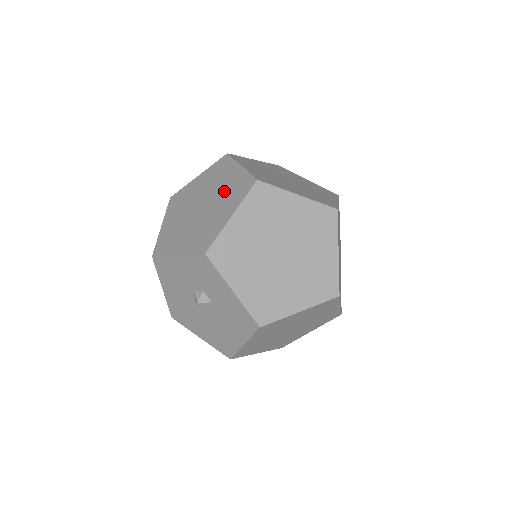
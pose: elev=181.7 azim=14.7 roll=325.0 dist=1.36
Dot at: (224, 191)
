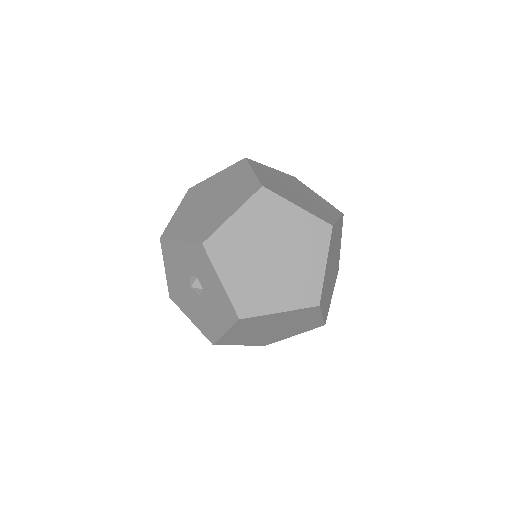
Dot at: (233, 191)
